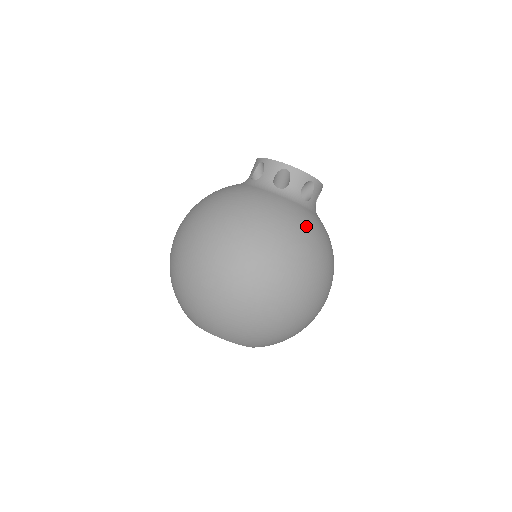
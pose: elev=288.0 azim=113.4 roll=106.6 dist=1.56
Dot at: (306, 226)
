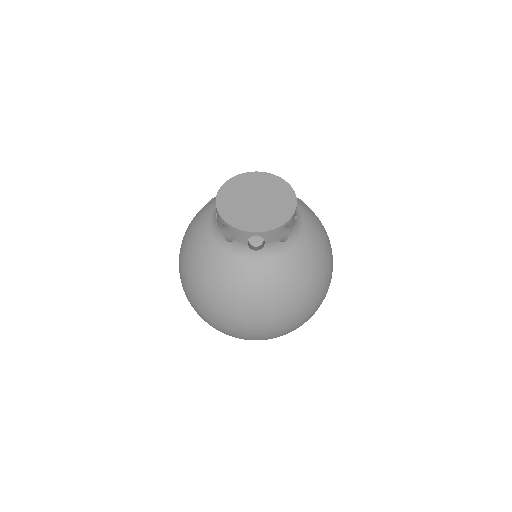
Dot at: (297, 278)
